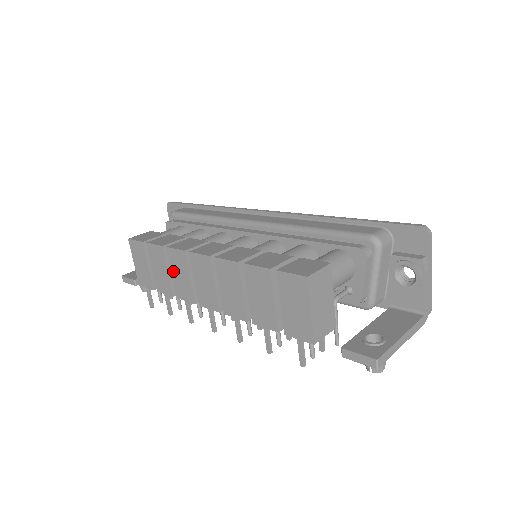
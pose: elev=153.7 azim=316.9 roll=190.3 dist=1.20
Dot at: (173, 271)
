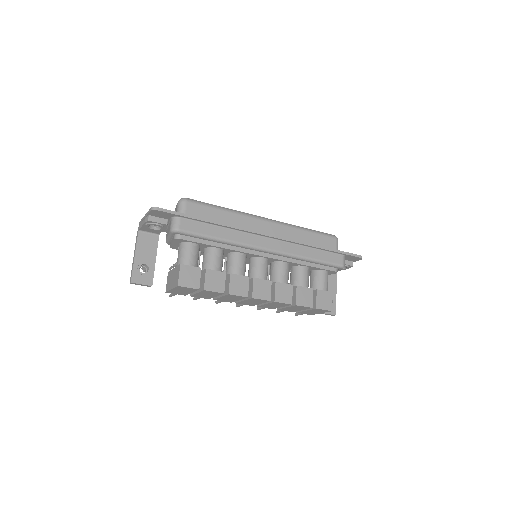
Dot at: (224, 297)
